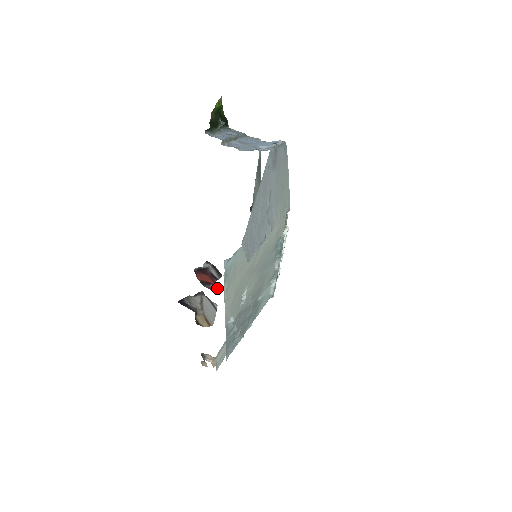
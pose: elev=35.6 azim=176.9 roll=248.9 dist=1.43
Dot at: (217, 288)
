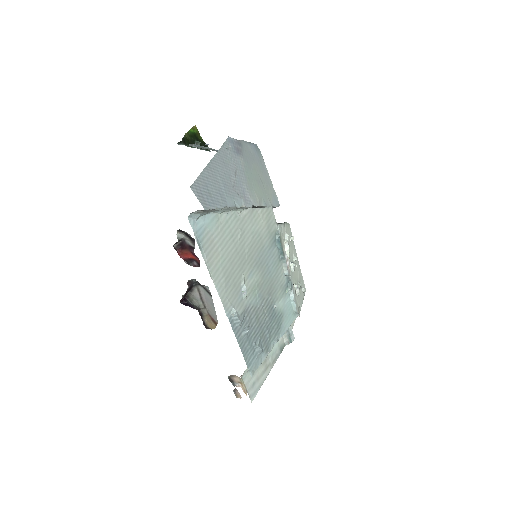
Dot at: (199, 262)
